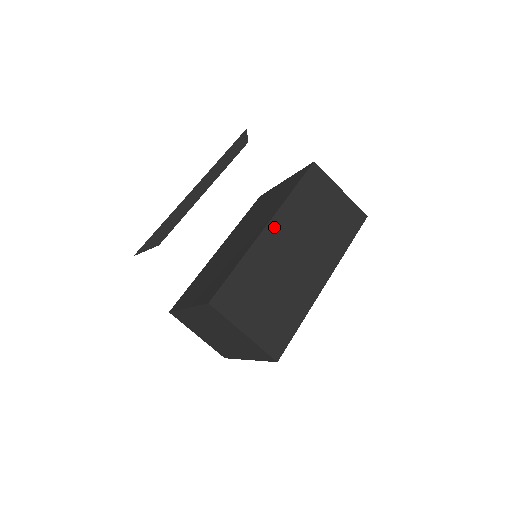
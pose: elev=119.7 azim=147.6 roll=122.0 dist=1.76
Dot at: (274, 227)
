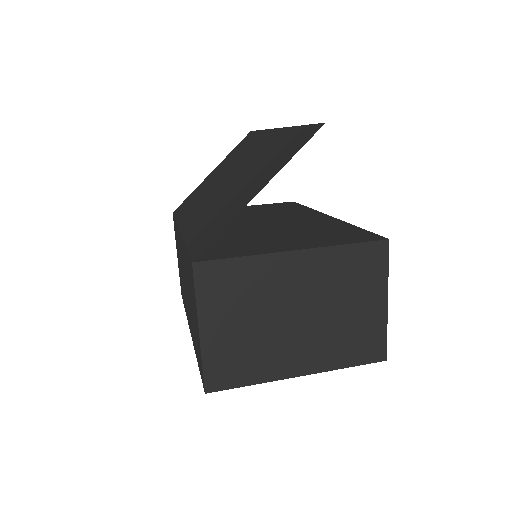
Dot at: occluded
